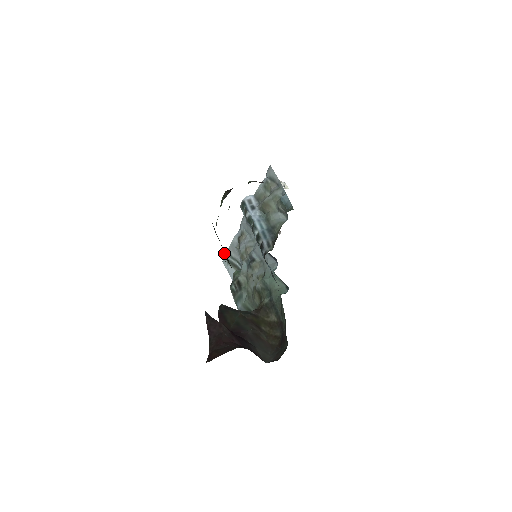
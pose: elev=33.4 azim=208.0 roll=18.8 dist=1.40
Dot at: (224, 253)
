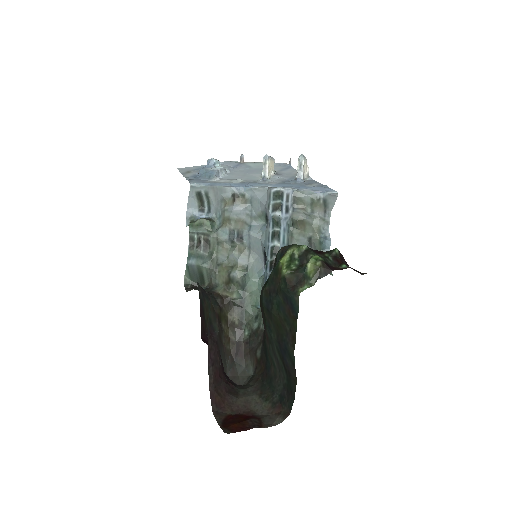
Dot at: (277, 313)
